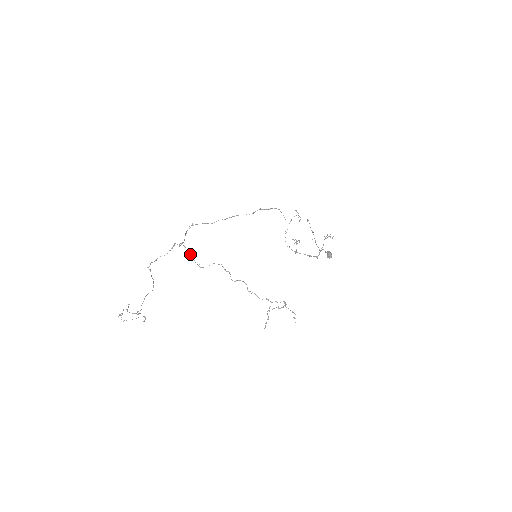
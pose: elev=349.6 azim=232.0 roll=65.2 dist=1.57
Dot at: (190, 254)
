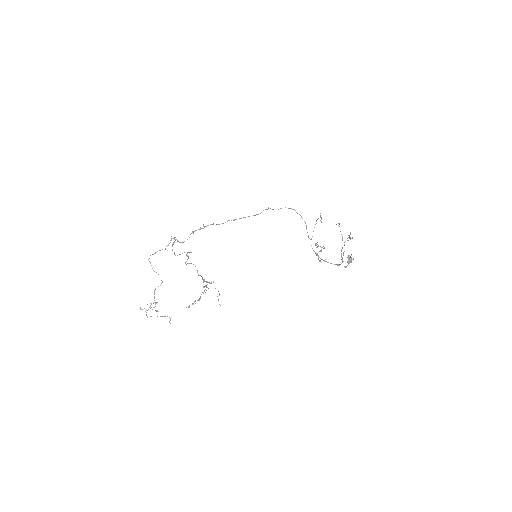
Dot at: (172, 244)
